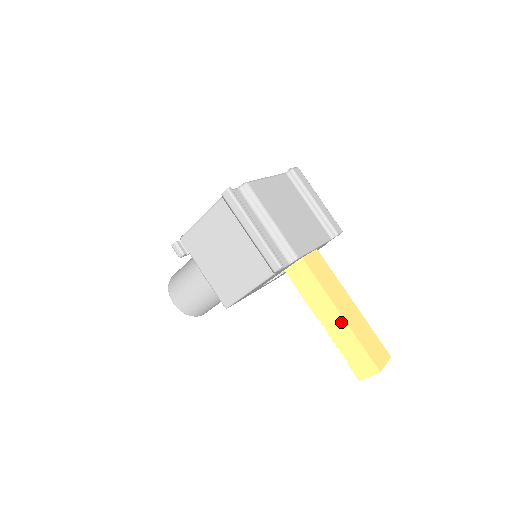
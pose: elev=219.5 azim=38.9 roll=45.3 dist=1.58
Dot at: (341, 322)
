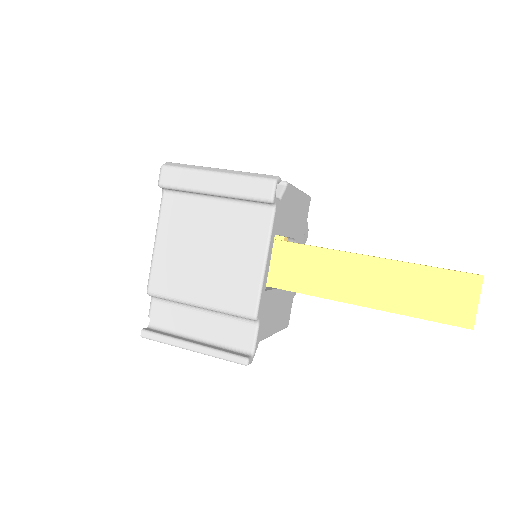
Dot at: (373, 308)
